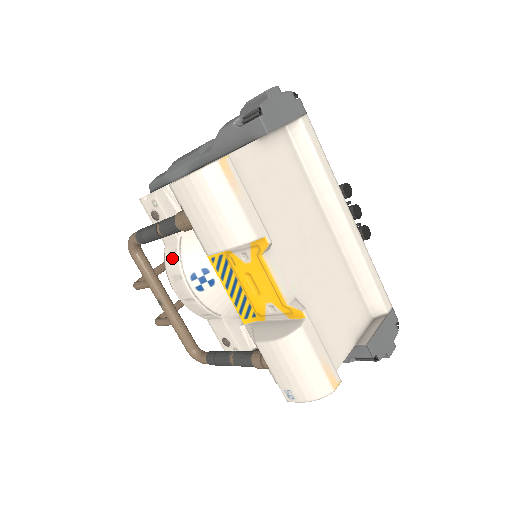
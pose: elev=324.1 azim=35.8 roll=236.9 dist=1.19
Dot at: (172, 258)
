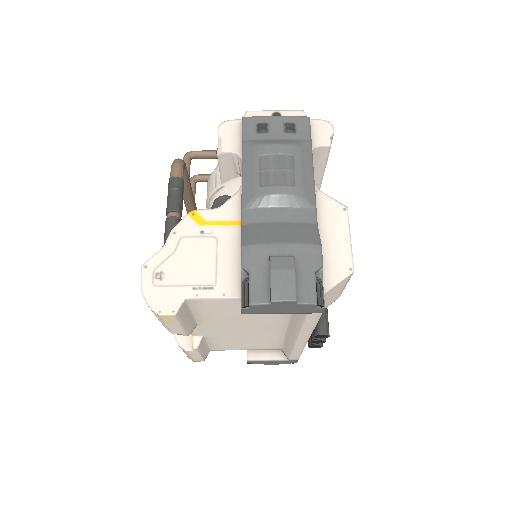
Dot at: (212, 184)
